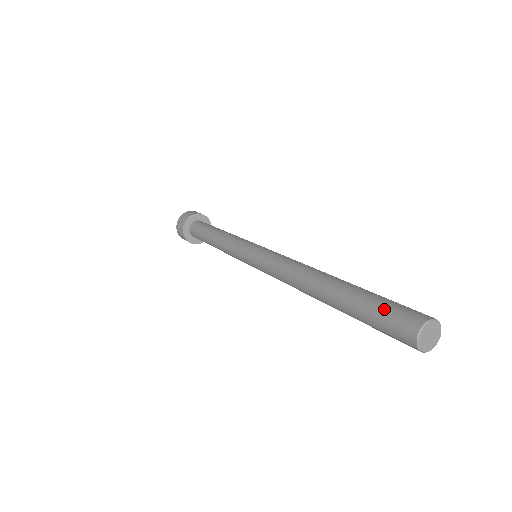
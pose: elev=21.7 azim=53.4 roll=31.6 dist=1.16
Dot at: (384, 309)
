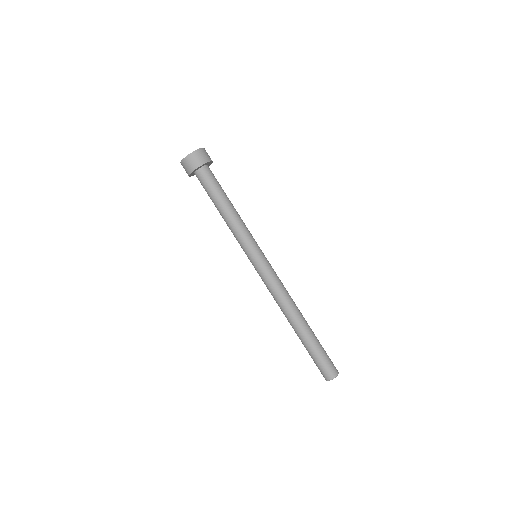
Dot at: (323, 361)
